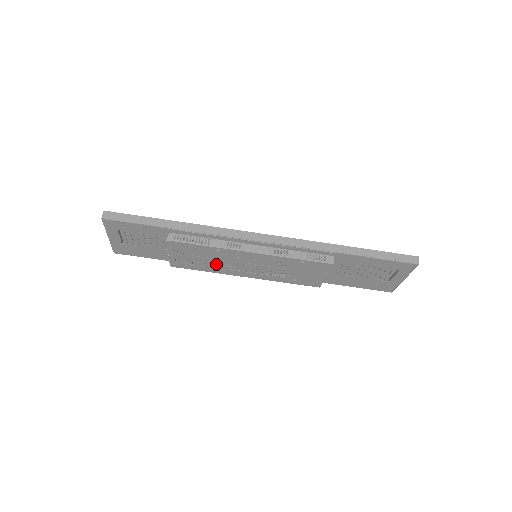
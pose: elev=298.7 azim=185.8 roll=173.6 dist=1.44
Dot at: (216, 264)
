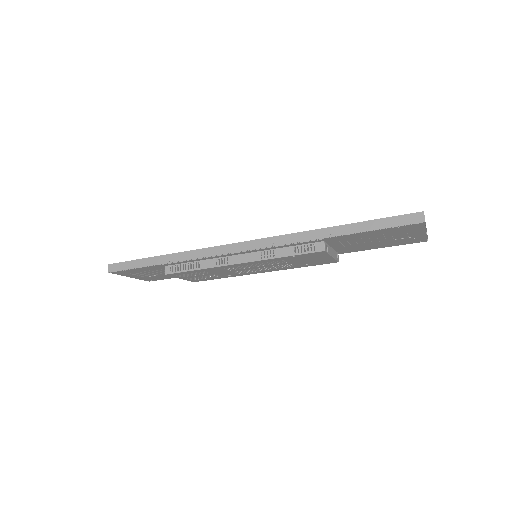
Dot at: (224, 274)
